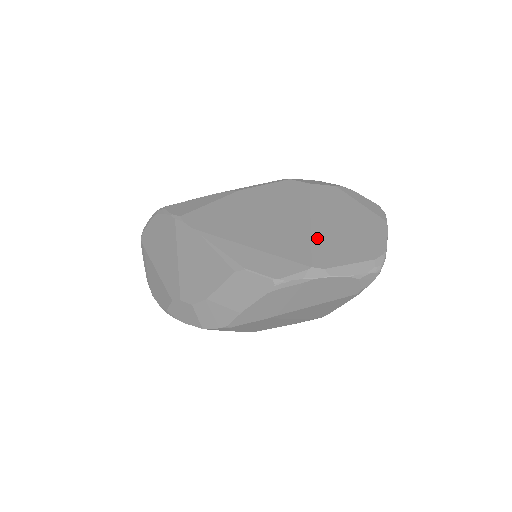
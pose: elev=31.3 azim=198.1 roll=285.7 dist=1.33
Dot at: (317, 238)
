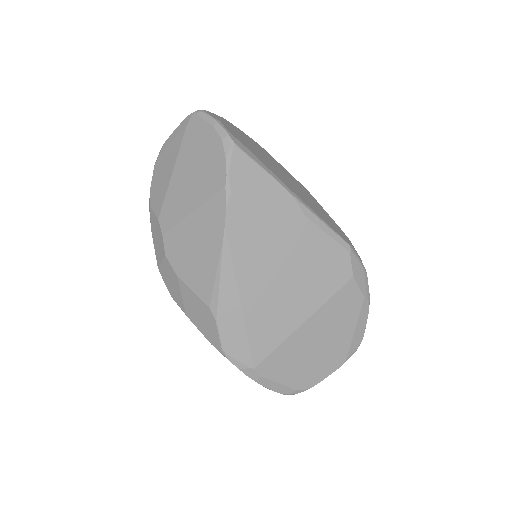
Dot at: (288, 344)
